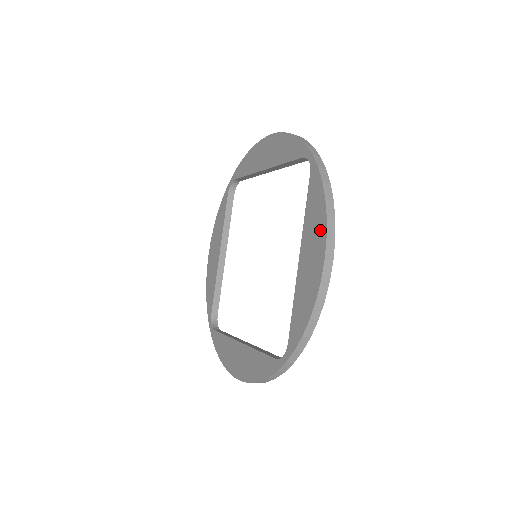
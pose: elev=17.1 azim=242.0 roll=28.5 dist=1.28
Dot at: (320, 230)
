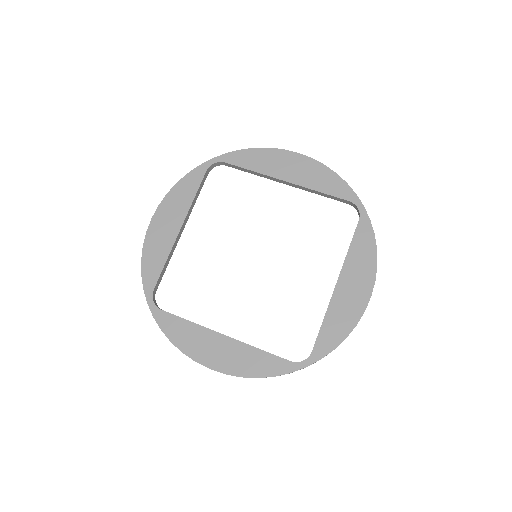
Dot at: (368, 271)
